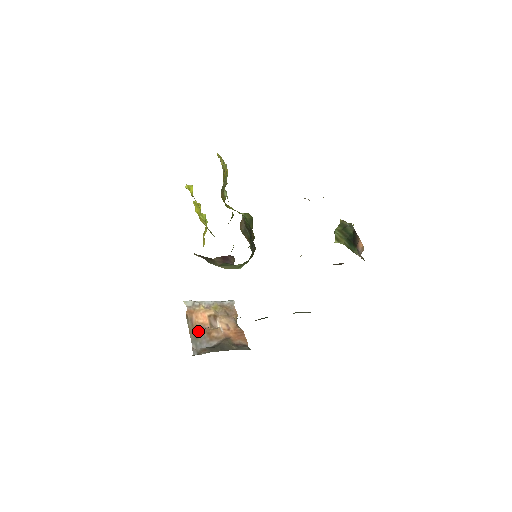
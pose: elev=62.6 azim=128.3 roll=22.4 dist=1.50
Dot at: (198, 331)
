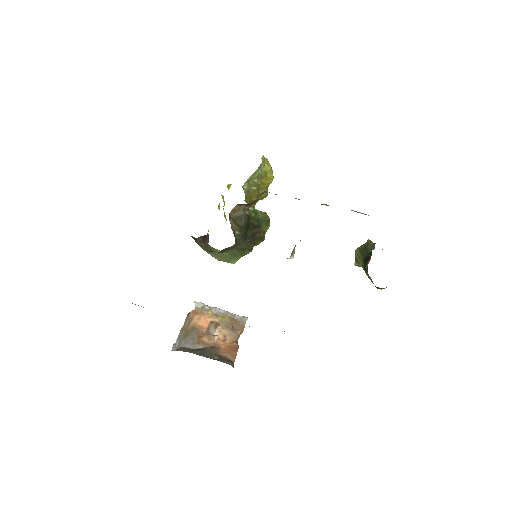
Dot at: (191, 331)
